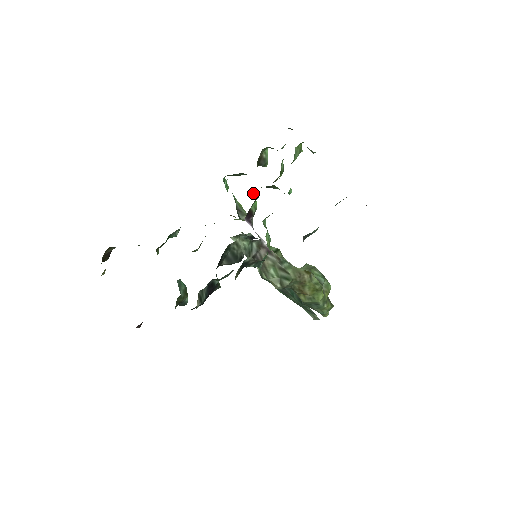
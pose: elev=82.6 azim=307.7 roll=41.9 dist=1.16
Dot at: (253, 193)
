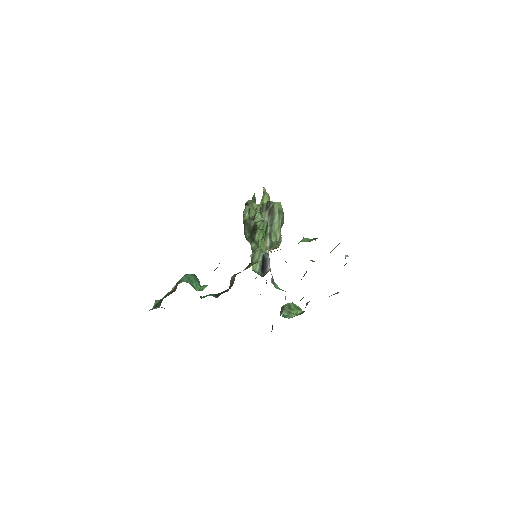
Dot at: occluded
